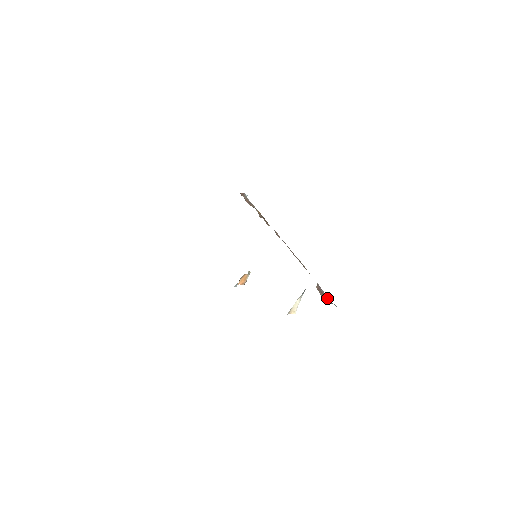
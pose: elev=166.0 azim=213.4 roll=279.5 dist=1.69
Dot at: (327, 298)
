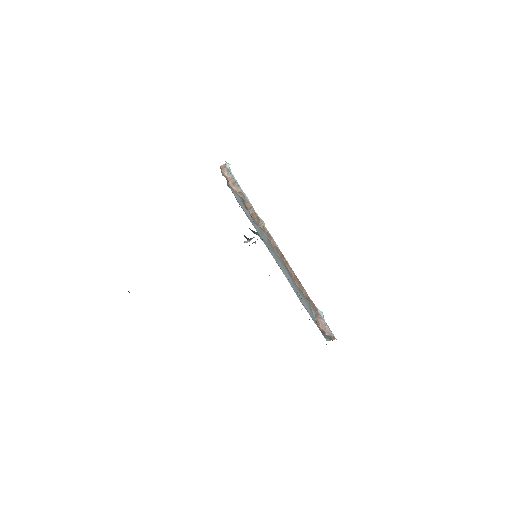
Dot at: (326, 329)
